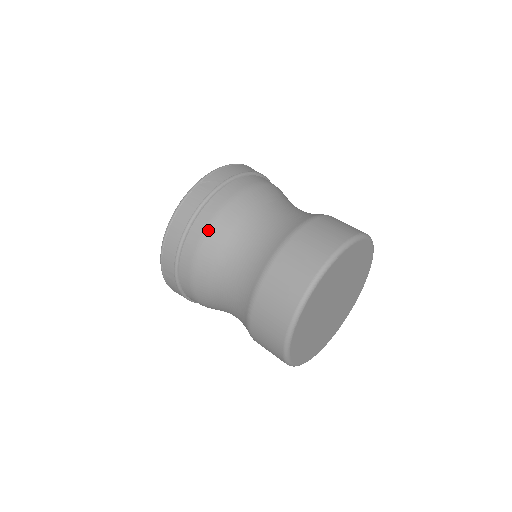
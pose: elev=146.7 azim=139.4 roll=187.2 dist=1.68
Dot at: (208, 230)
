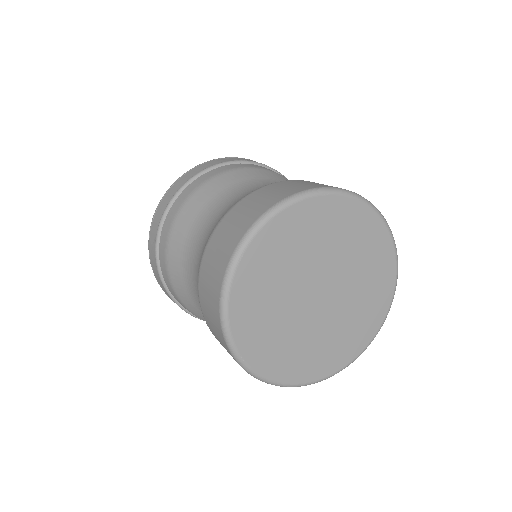
Dot at: (204, 184)
